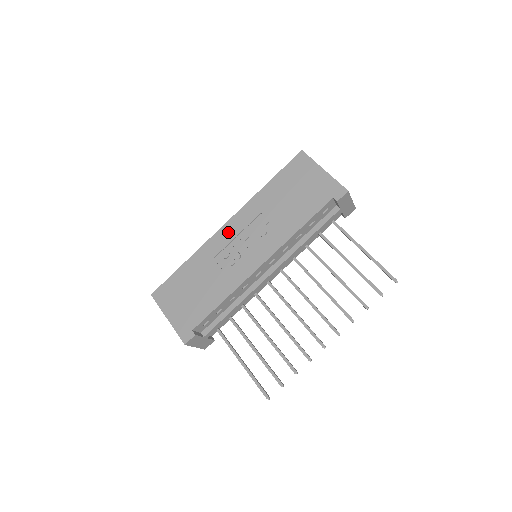
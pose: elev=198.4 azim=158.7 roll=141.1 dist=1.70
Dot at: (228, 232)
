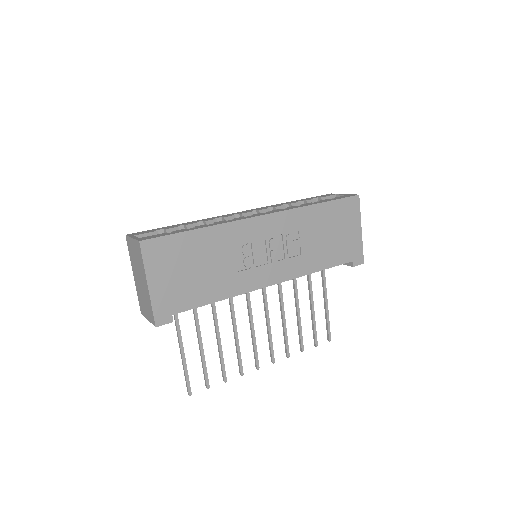
Dot at: (262, 227)
